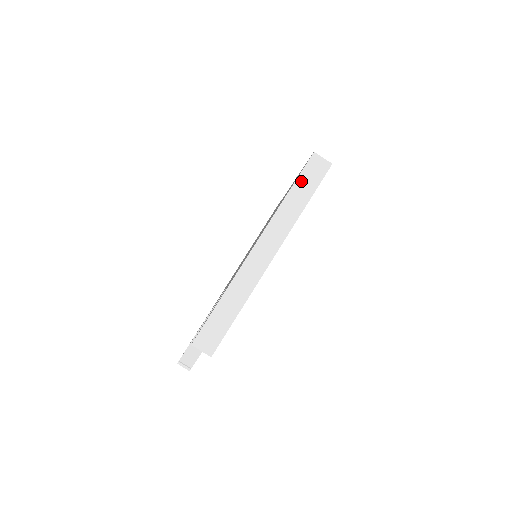
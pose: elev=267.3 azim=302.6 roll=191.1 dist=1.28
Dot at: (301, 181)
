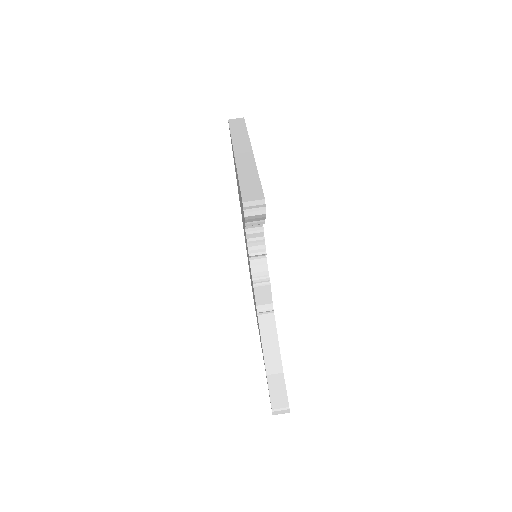
Dot at: (233, 128)
